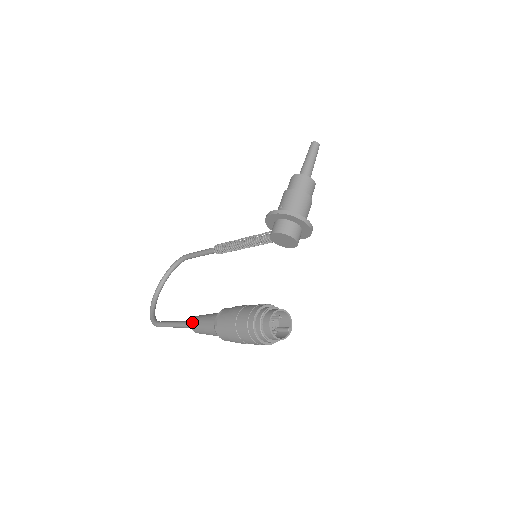
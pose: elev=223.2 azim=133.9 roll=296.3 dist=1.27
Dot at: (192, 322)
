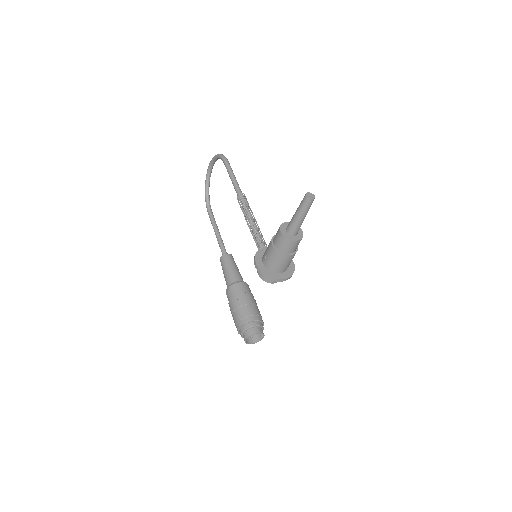
Dot at: (220, 260)
